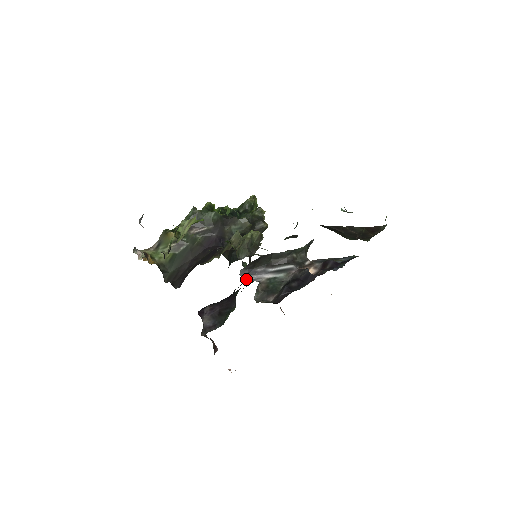
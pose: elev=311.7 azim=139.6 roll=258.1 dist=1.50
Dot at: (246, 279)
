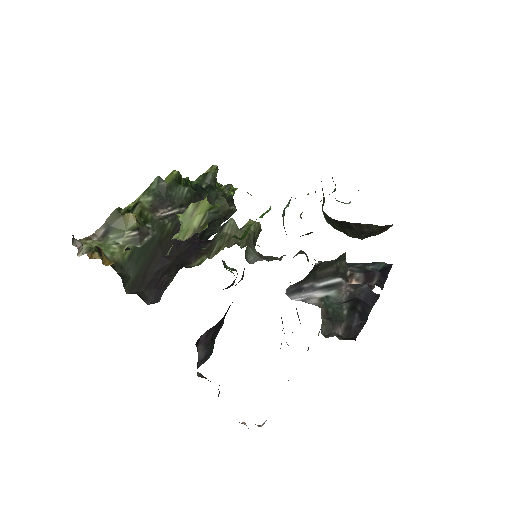
Dot at: occluded
